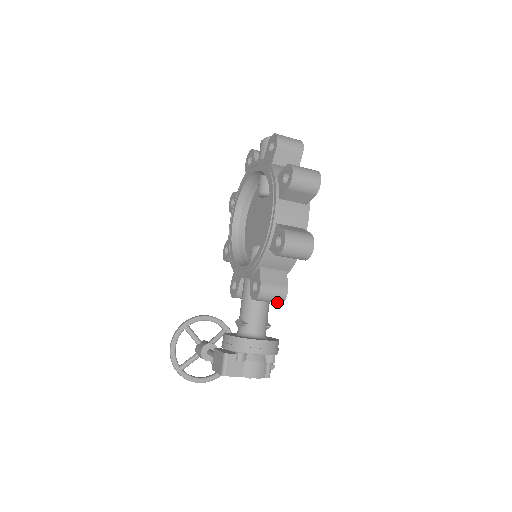
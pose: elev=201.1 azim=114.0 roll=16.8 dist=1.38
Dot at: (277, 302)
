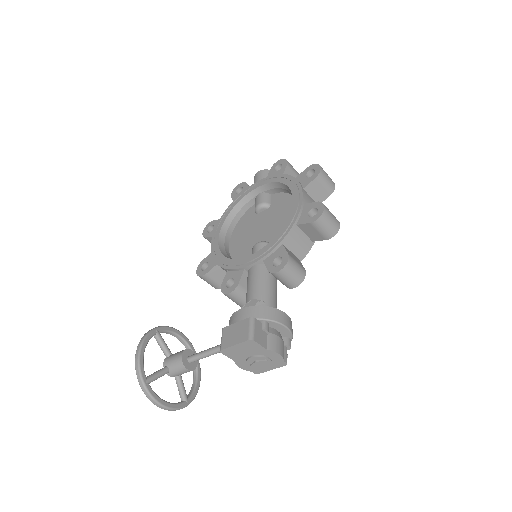
Dot at: (295, 283)
